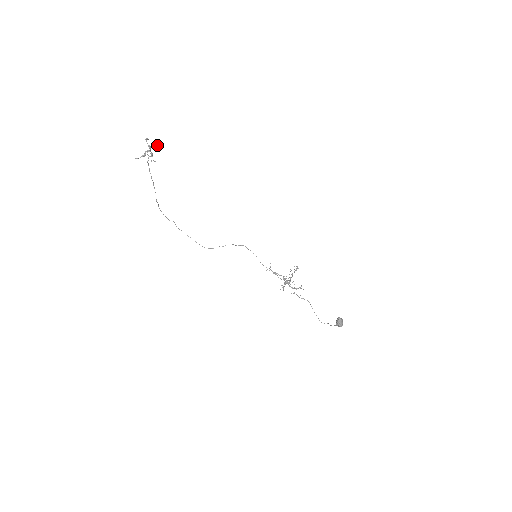
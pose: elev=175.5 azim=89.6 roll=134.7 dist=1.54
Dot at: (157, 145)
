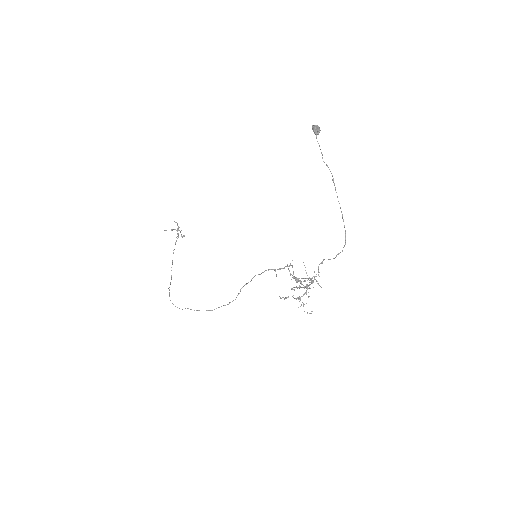
Dot at: occluded
